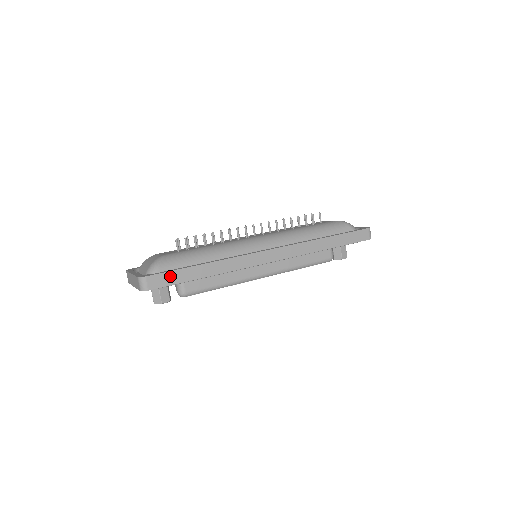
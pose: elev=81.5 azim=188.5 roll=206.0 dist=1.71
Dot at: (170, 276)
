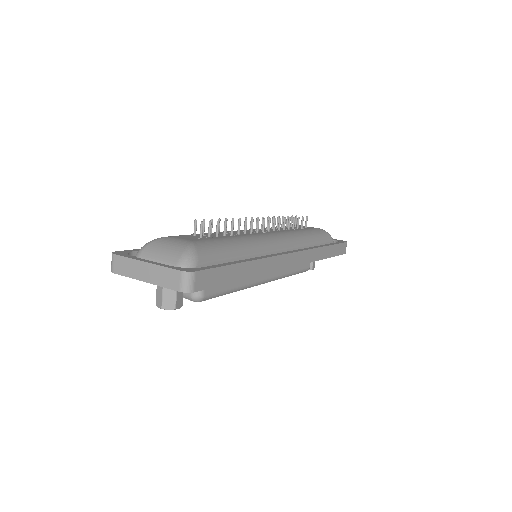
Dot at: (217, 274)
